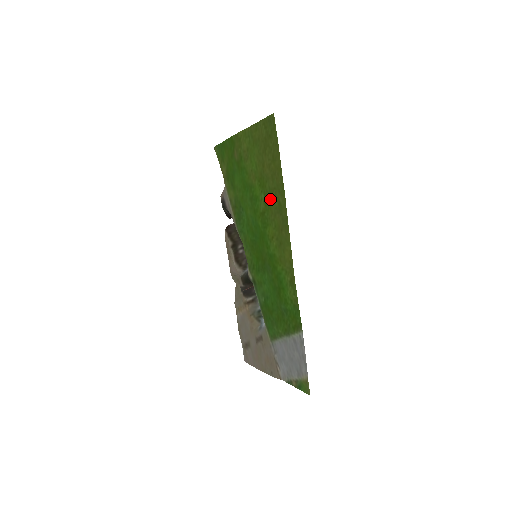
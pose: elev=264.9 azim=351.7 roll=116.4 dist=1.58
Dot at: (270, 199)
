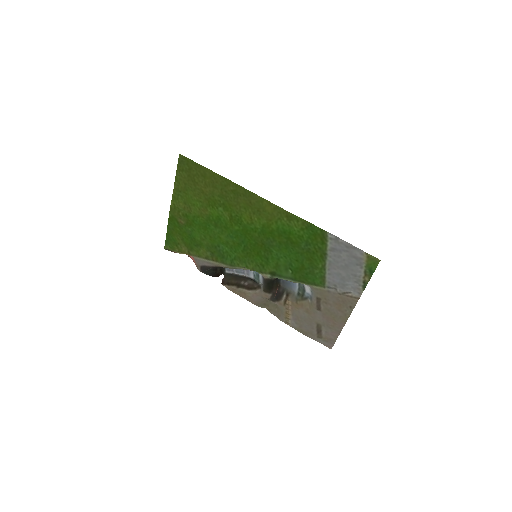
Dot at: (226, 201)
